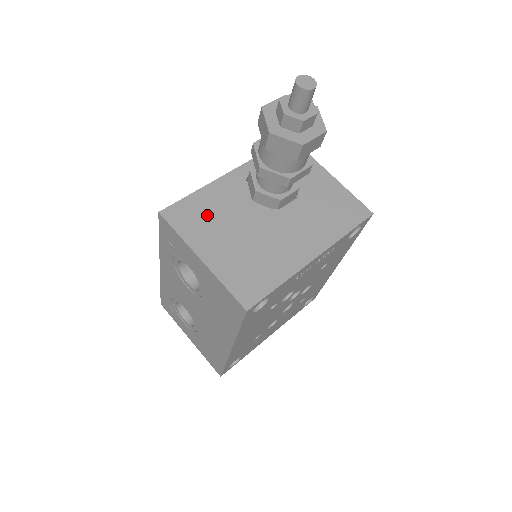
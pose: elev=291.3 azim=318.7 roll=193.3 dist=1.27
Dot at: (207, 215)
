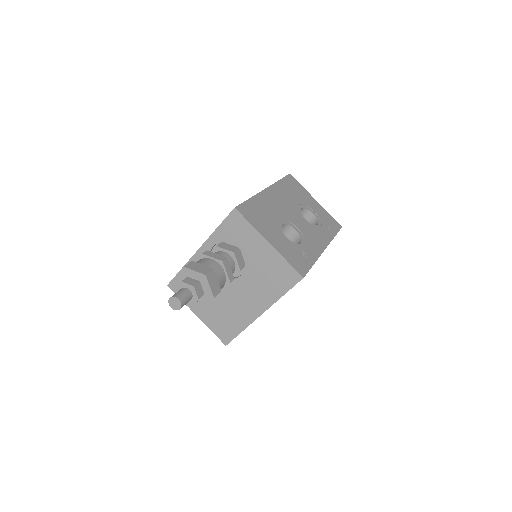
Dot at: occluded
